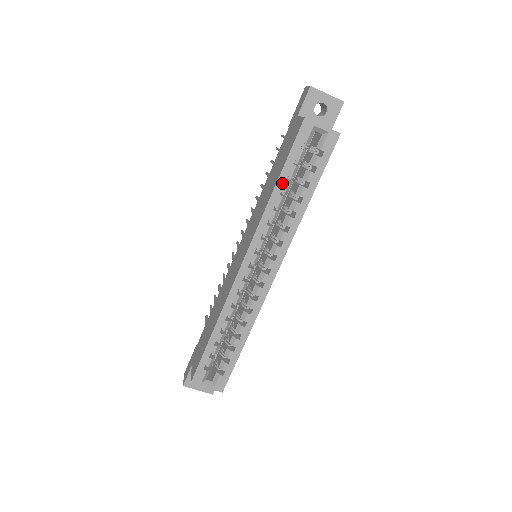
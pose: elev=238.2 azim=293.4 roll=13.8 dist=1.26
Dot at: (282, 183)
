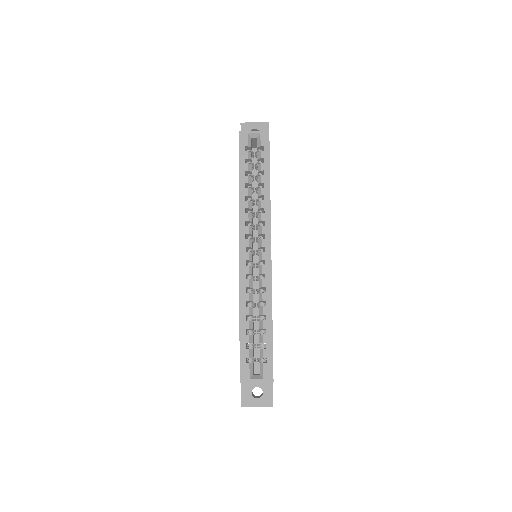
Dot at: (243, 179)
